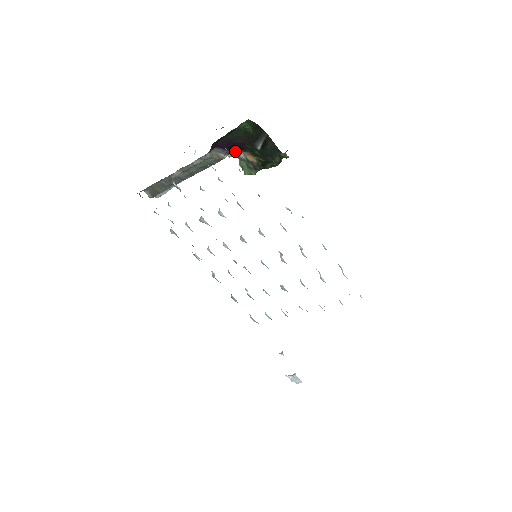
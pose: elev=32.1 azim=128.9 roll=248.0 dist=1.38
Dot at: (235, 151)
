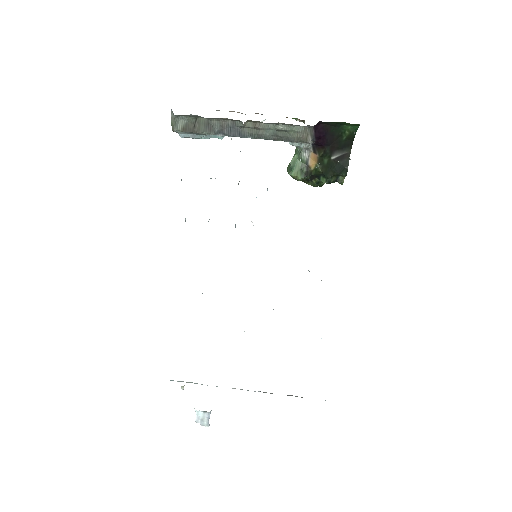
Dot at: (309, 146)
